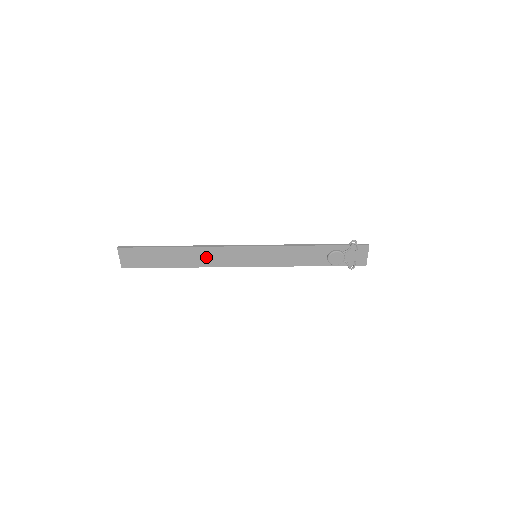
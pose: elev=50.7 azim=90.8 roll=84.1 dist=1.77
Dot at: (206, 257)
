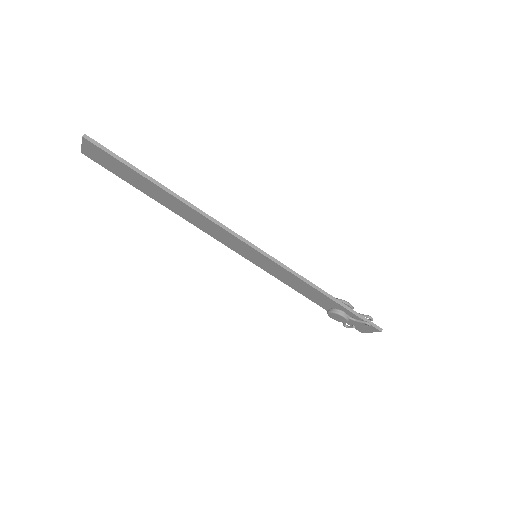
Dot at: (197, 219)
